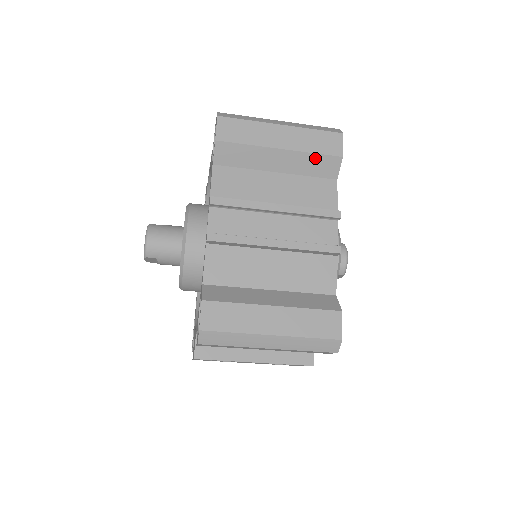
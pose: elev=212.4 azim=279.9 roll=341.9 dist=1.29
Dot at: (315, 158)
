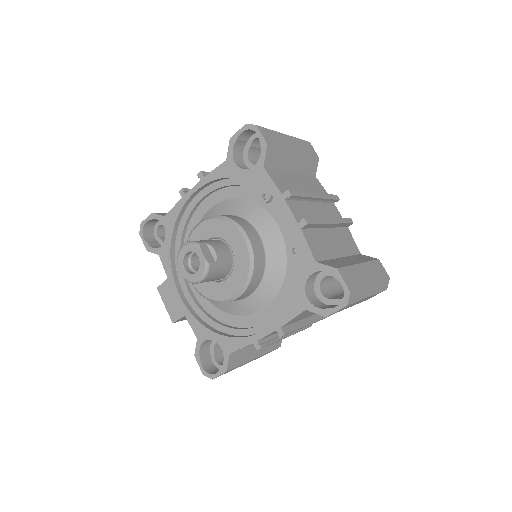
Dot at: occluded
